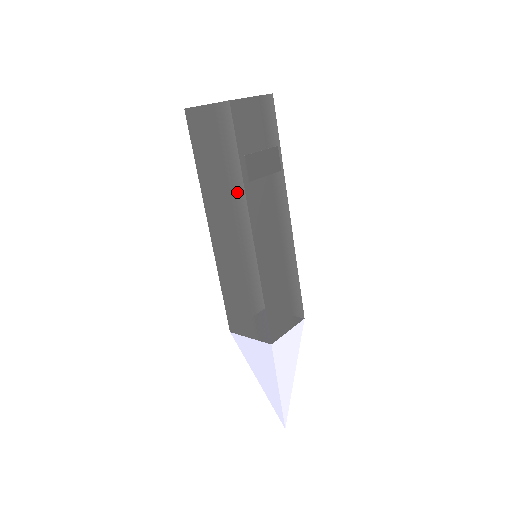
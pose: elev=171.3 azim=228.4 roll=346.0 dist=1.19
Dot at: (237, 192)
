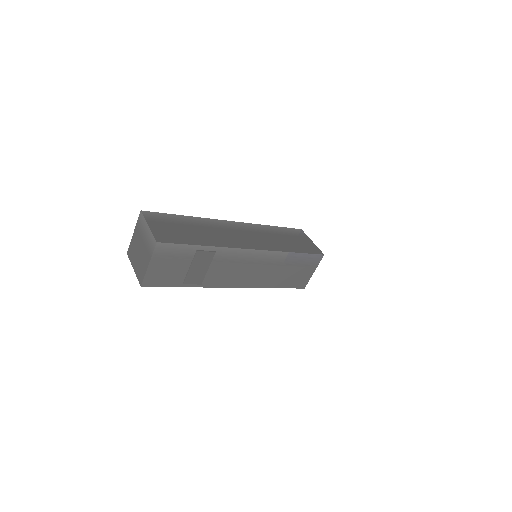
Dot at: occluded
